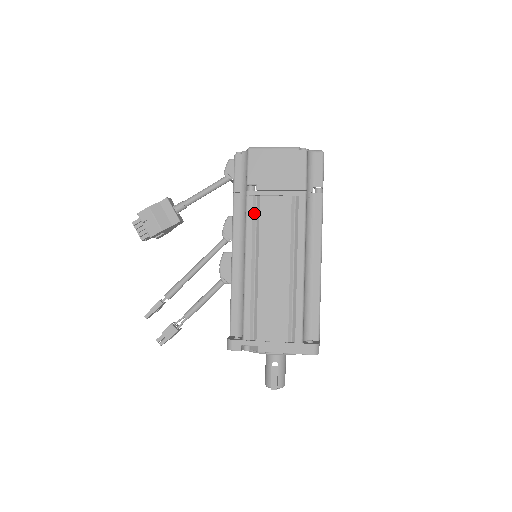
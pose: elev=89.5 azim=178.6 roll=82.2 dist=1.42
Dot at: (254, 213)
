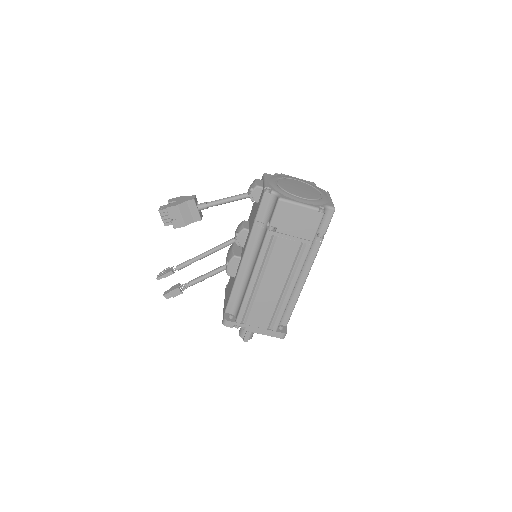
Dot at: (269, 246)
